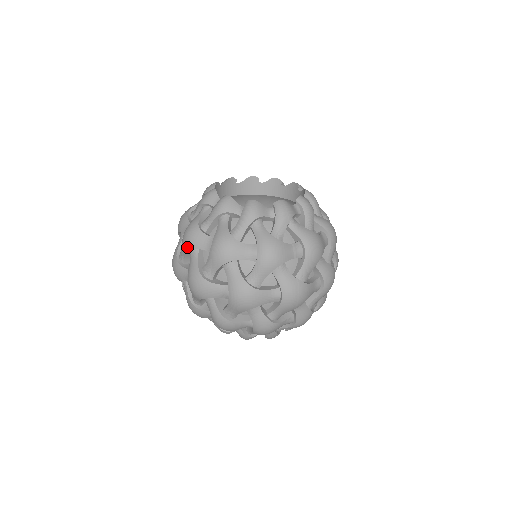
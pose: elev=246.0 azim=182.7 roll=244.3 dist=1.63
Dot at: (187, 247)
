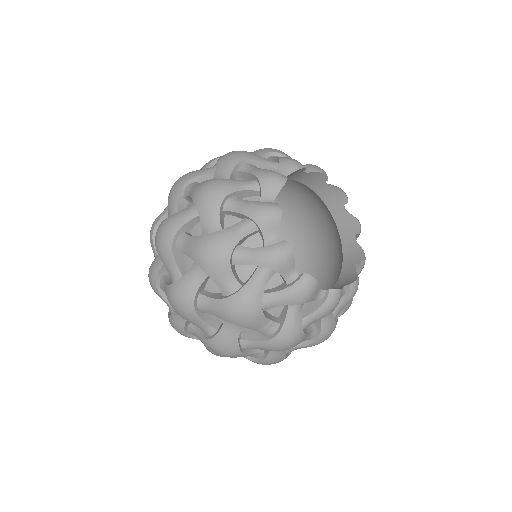
Dot at: (195, 198)
